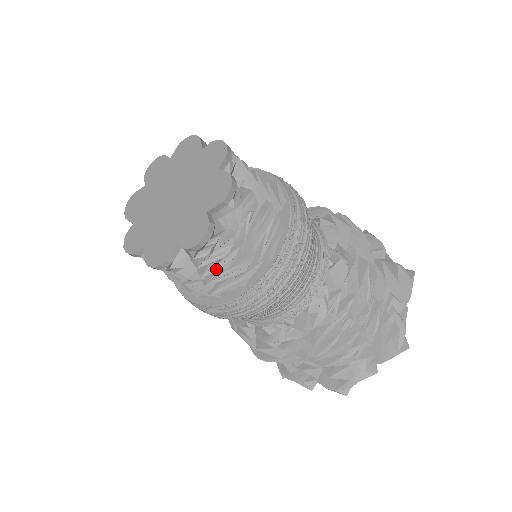
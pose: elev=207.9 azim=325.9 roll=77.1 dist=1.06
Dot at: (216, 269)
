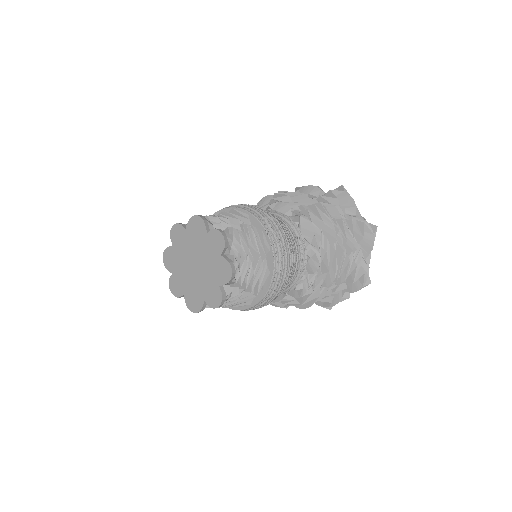
Dot at: (231, 303)
